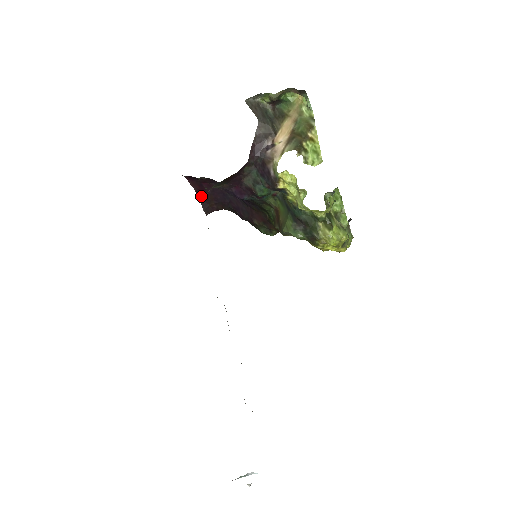
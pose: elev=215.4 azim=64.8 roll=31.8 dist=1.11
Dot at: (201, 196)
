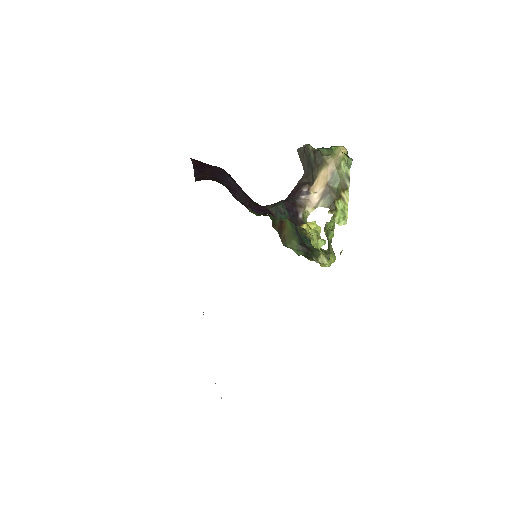
Dot at: occluded
